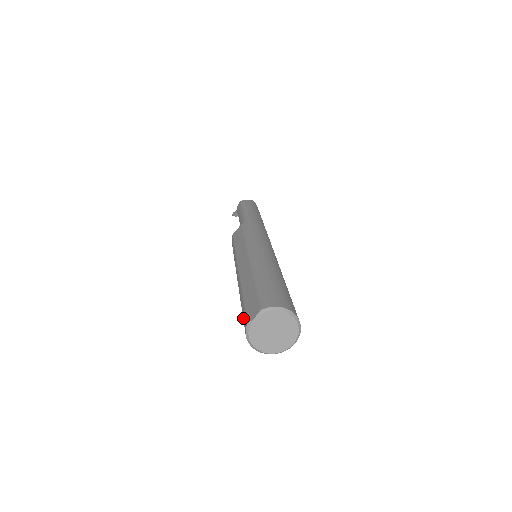
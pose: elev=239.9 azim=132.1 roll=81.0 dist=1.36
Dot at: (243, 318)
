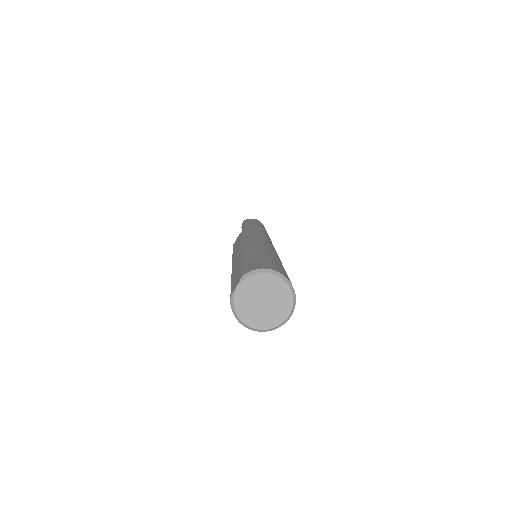
Dot at: occluded
